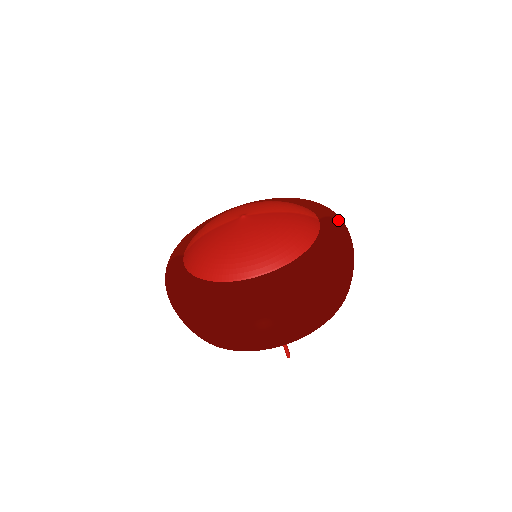
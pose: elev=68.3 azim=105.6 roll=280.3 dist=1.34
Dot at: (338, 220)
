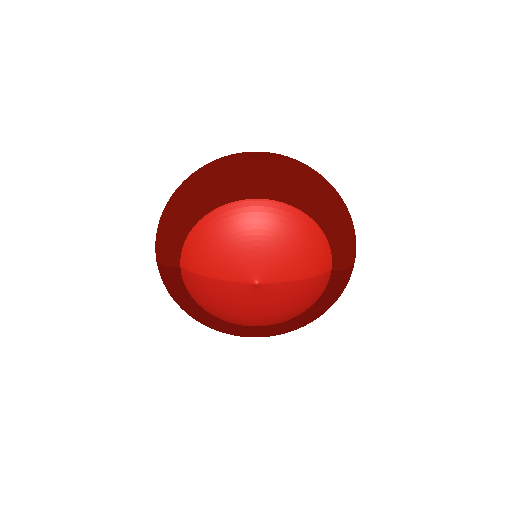
Dot at: (349, 271)
